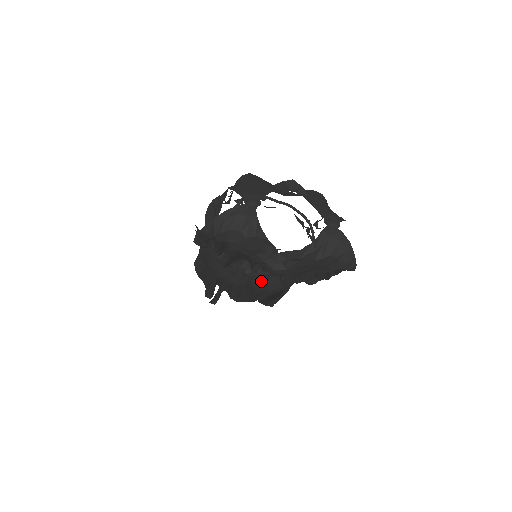
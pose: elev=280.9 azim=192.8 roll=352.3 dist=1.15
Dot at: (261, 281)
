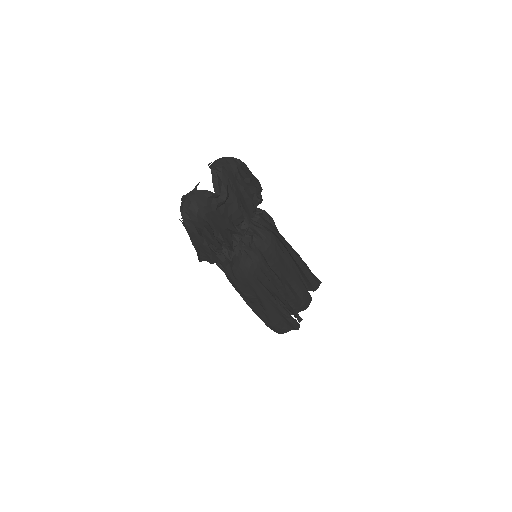
Dot at: (260, 242)
